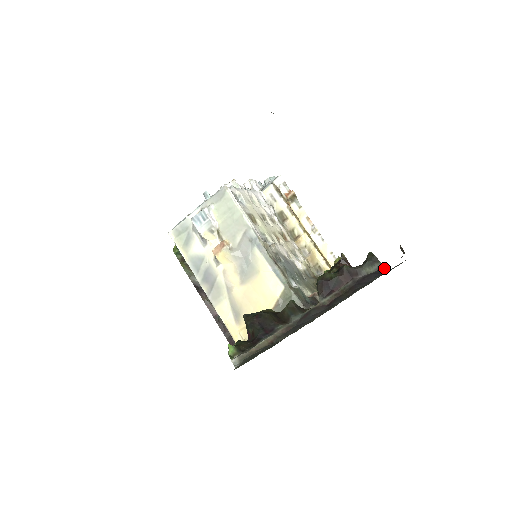
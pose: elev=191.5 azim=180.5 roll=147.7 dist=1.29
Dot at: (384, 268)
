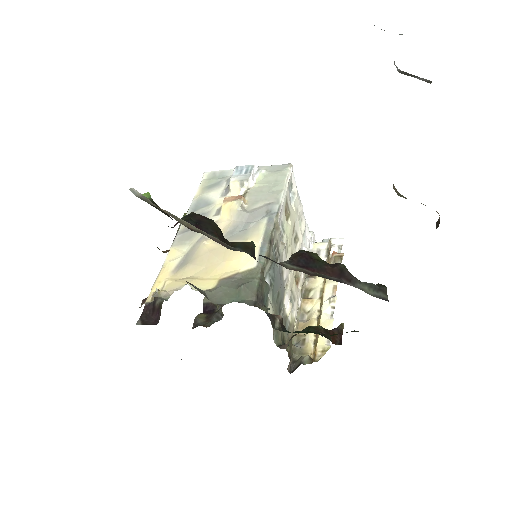
Dot at: occluded
